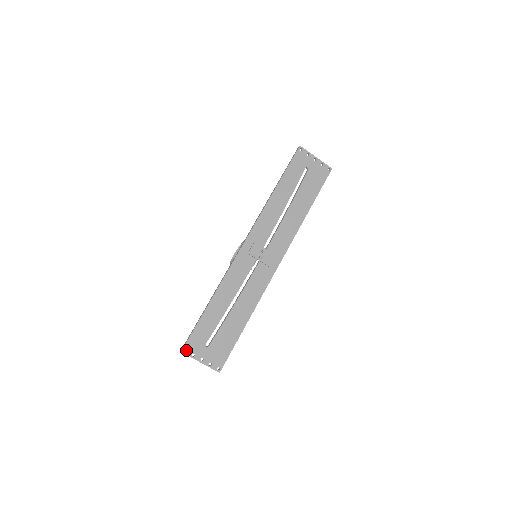
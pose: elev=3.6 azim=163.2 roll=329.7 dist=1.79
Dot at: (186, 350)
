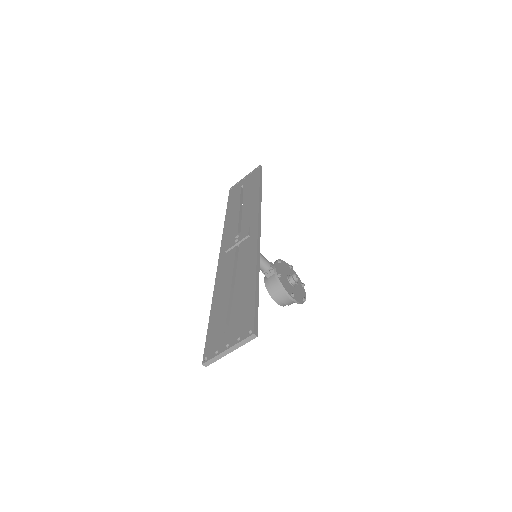
Dot at: (208, 359)
